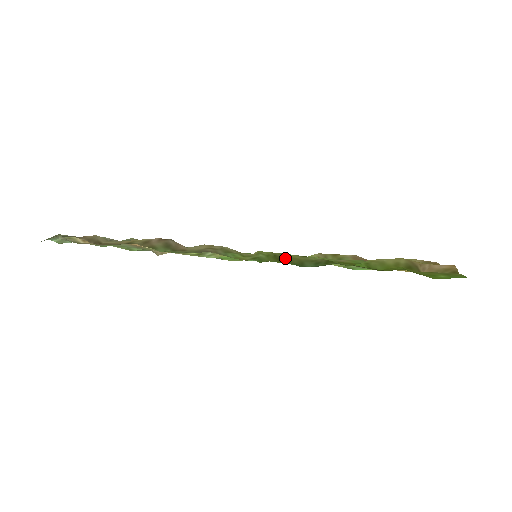
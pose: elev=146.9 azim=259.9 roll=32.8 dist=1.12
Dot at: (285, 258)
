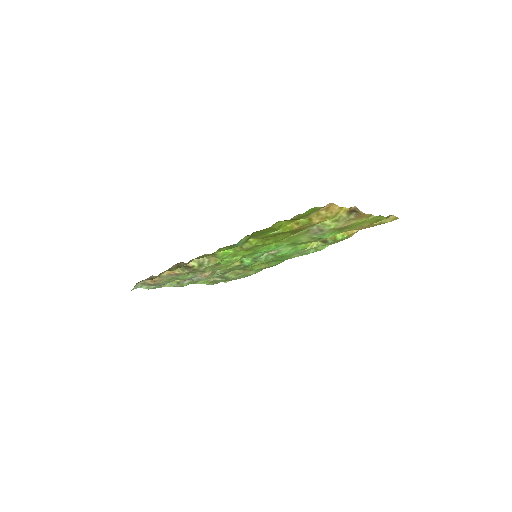
Dot at: occluded
